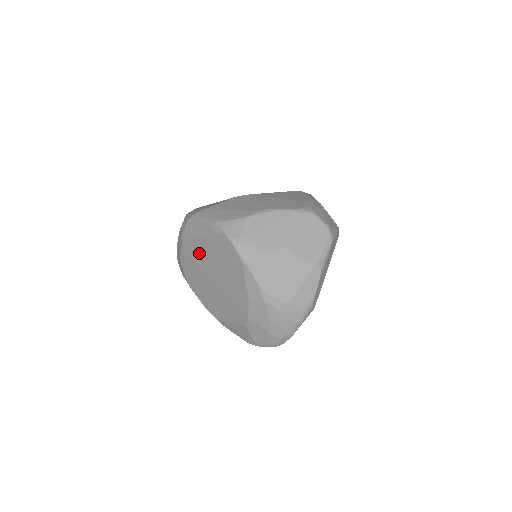
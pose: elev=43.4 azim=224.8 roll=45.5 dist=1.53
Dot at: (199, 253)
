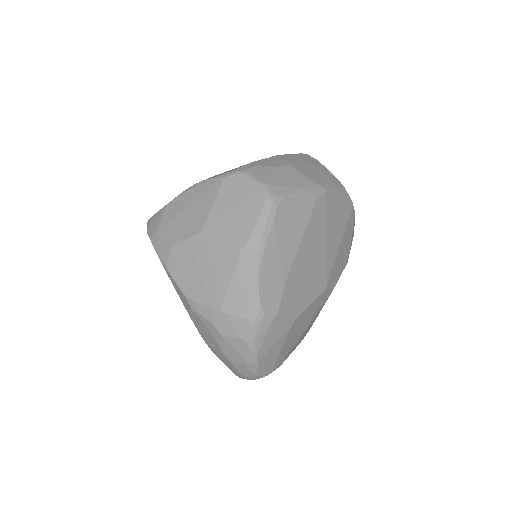
Dot at: occluded
